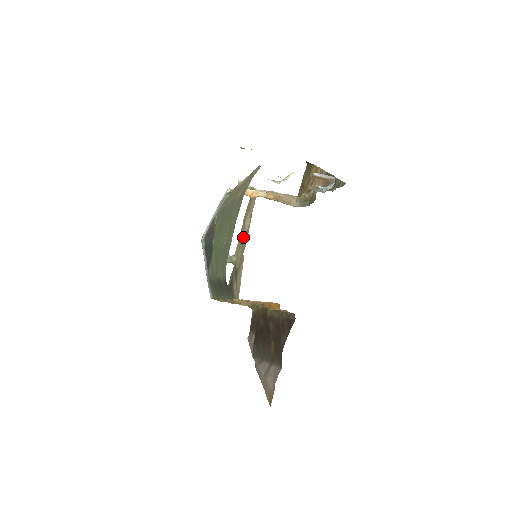
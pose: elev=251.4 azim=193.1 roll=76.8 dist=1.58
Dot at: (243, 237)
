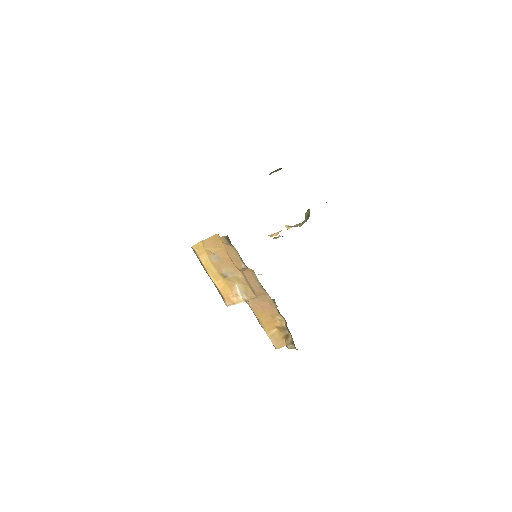
Dot at: occluded
